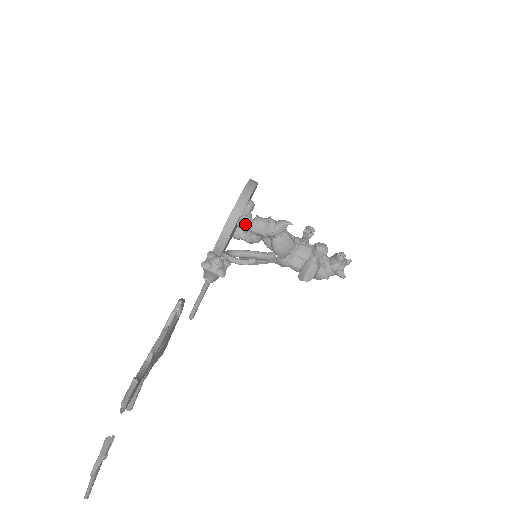
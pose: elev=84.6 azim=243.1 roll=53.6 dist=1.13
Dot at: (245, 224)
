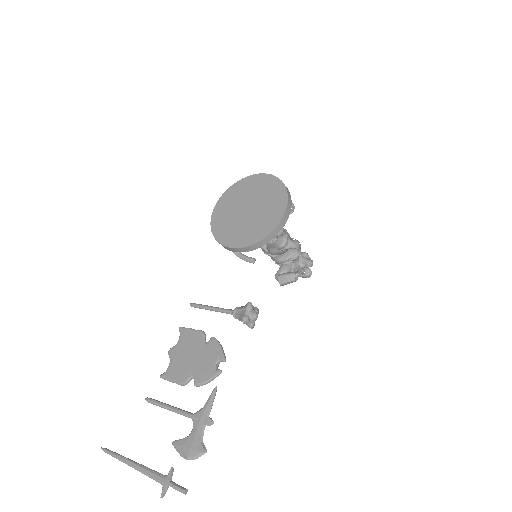
Dot at: occluded
